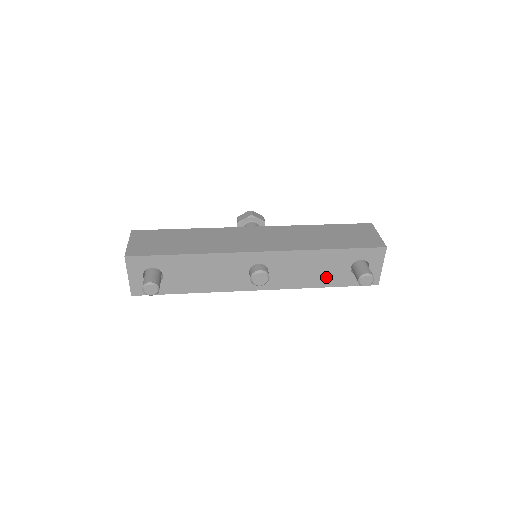
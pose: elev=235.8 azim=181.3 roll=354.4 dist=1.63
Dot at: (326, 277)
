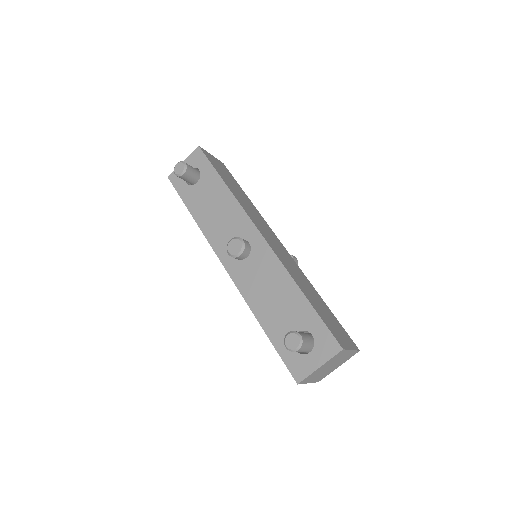
Dot at: (273, 317)
